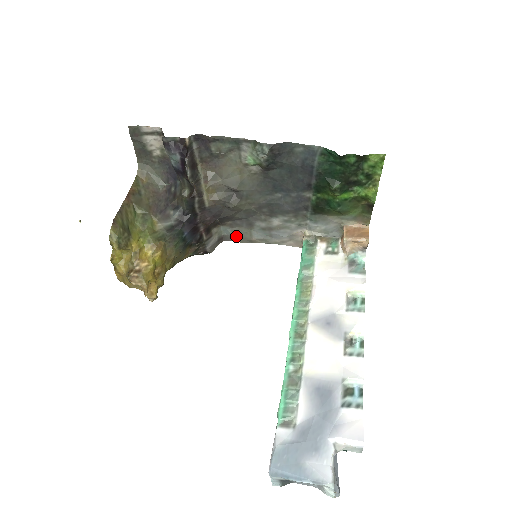
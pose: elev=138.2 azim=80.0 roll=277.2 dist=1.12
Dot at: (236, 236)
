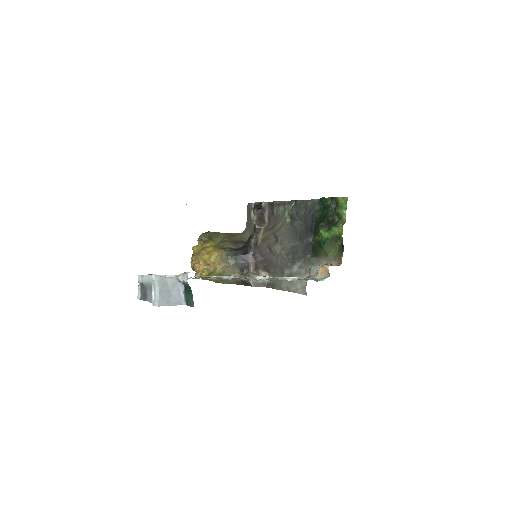
Dot at: (274, 283)
